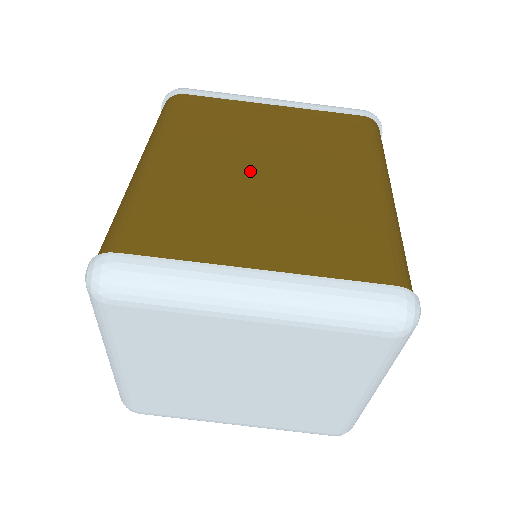
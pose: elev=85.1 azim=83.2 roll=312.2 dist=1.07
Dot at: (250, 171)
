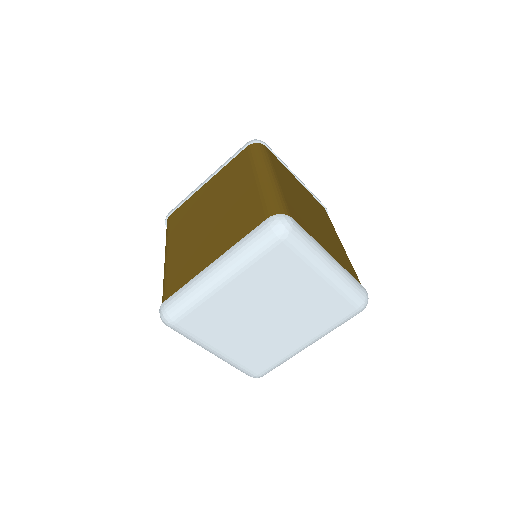
Dot at: (203, 224)
